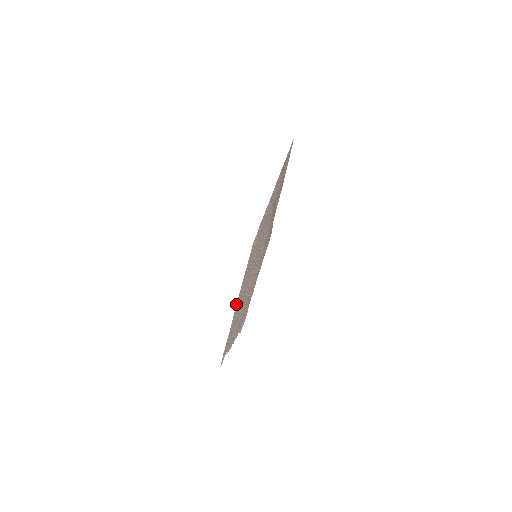
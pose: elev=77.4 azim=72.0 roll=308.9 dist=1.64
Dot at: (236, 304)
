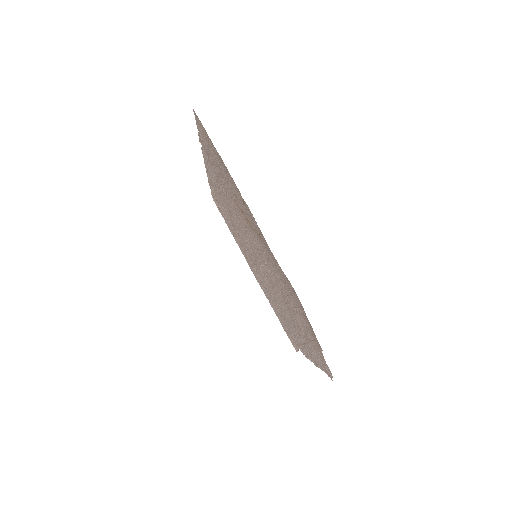
Dot at: occluded
